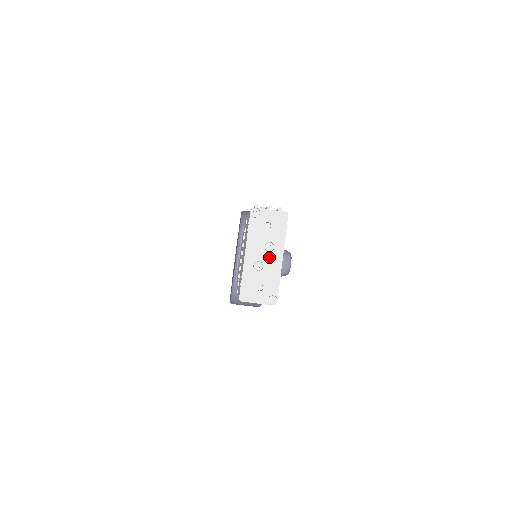
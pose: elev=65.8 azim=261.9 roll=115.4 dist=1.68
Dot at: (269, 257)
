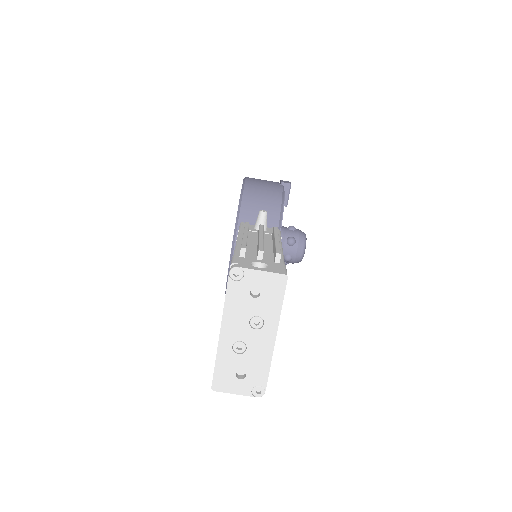
Dot at: (256, 336)
